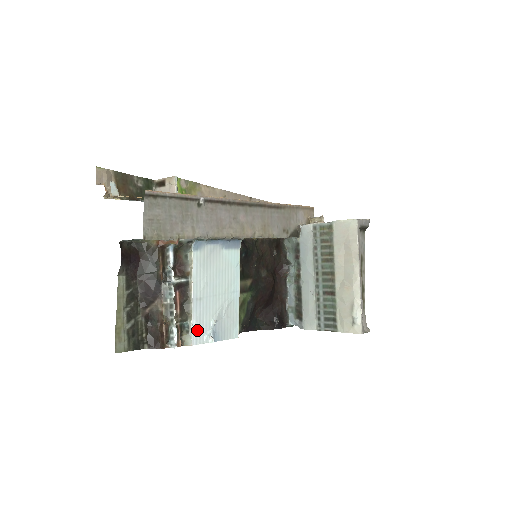
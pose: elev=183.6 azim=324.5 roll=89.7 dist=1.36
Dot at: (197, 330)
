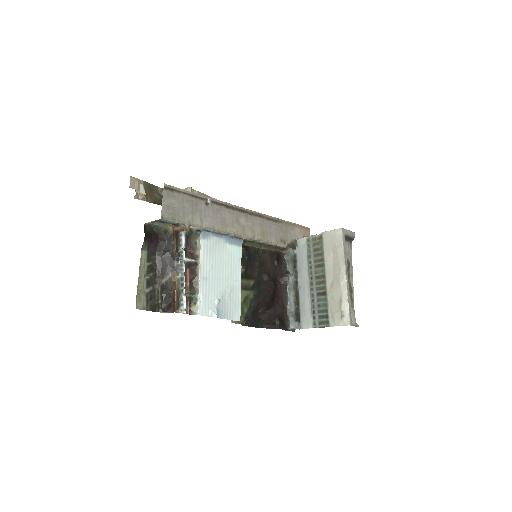
Dot at: (203, 304)
